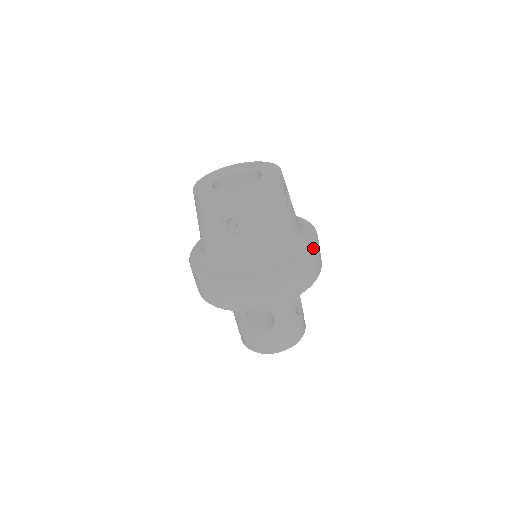
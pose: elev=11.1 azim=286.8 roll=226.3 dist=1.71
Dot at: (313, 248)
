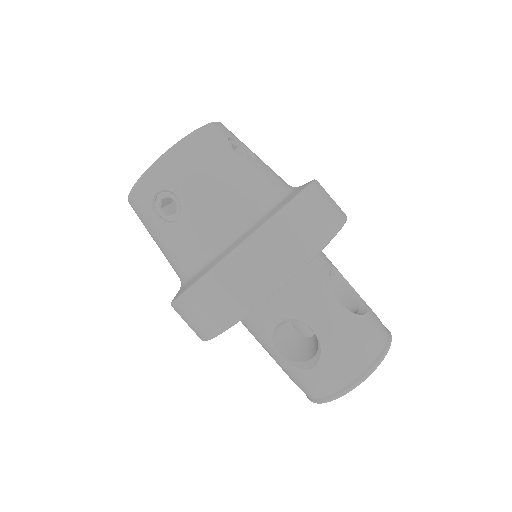
Dot at: (302, 190)
